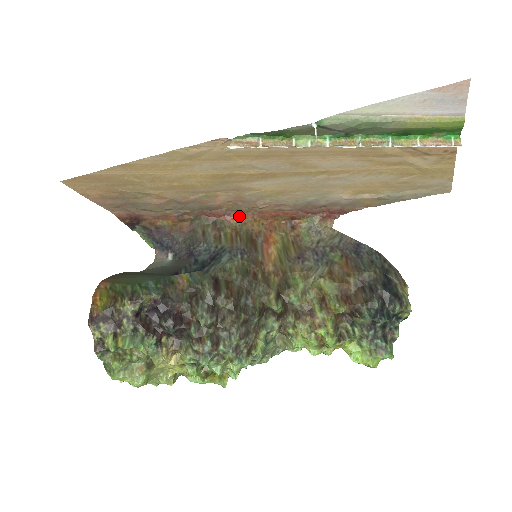
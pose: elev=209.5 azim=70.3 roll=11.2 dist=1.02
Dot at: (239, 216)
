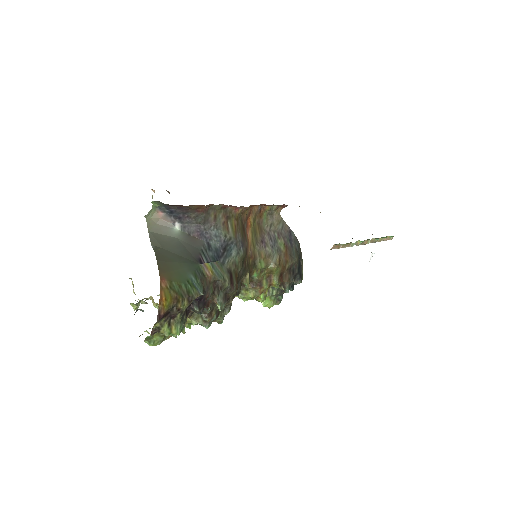
Dot at: (243, 208)
